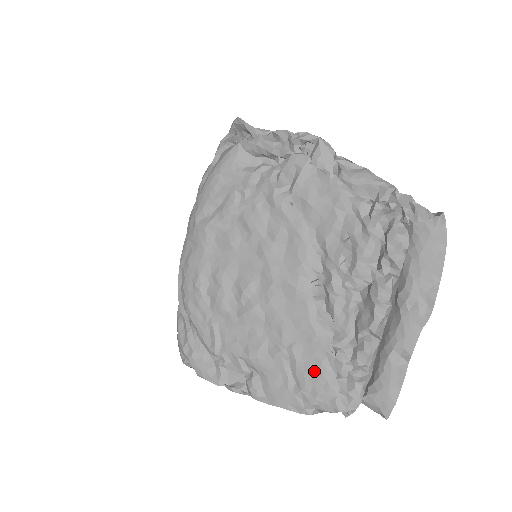
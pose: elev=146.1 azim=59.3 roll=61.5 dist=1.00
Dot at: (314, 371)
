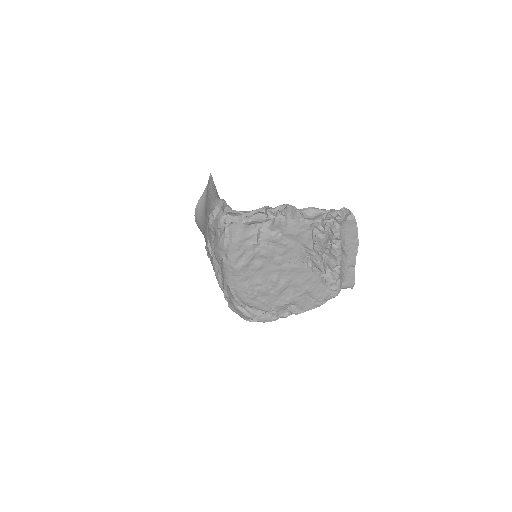
Dot at: (319, 291)
